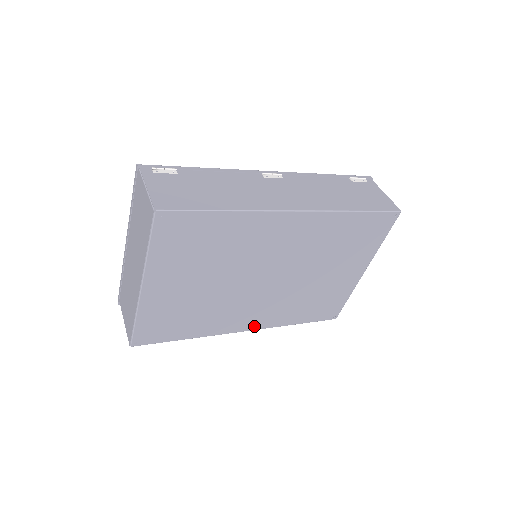
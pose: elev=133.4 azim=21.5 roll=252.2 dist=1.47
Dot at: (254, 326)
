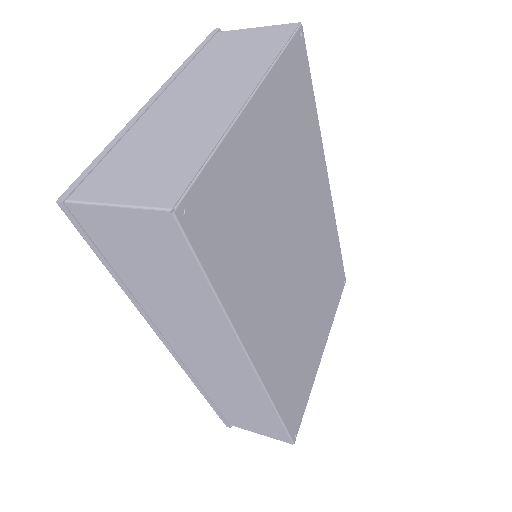
Dot at: (261, 364)
